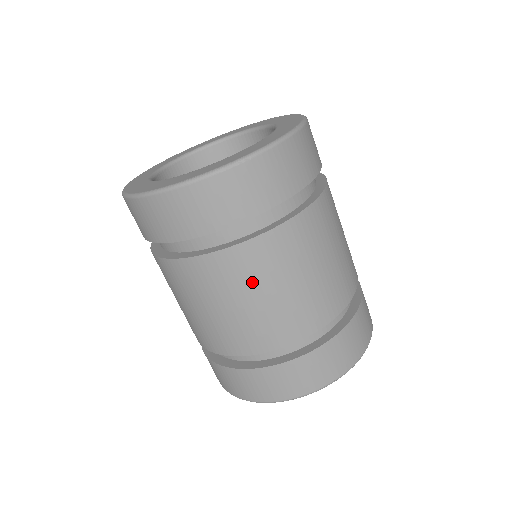
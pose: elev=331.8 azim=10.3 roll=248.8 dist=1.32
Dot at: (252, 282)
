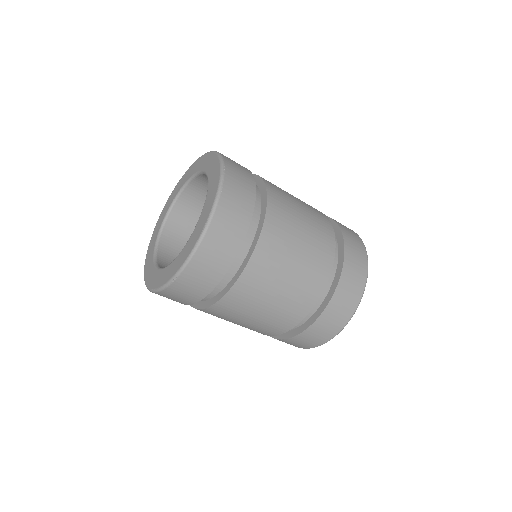
Dot at: (231, 318)
